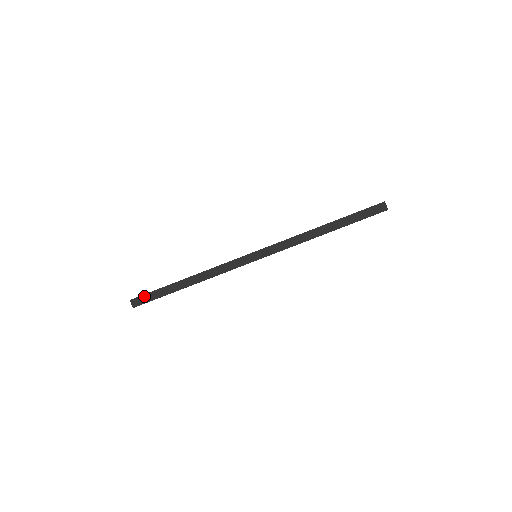
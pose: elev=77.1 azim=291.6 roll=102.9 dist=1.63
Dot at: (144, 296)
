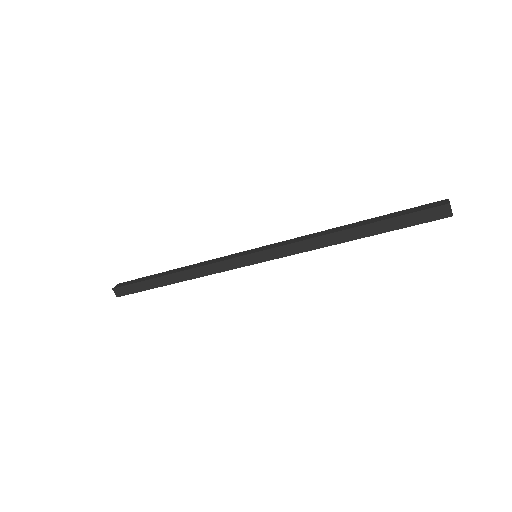
Dot at: (127, 287)
